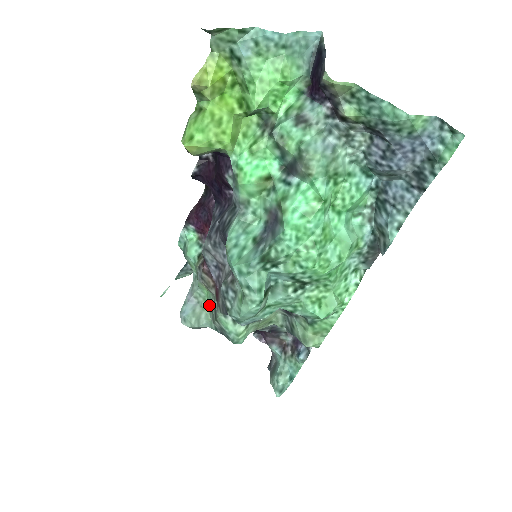
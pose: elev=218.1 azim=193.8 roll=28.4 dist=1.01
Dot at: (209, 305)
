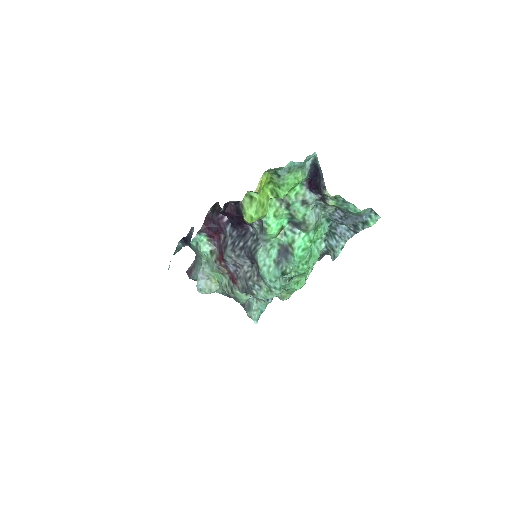
Dot at: (217, 280)
